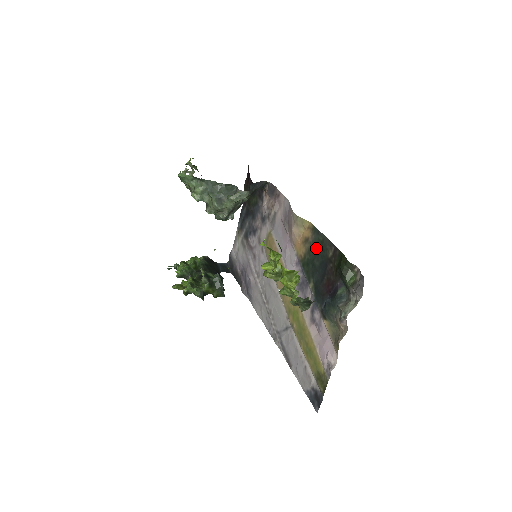
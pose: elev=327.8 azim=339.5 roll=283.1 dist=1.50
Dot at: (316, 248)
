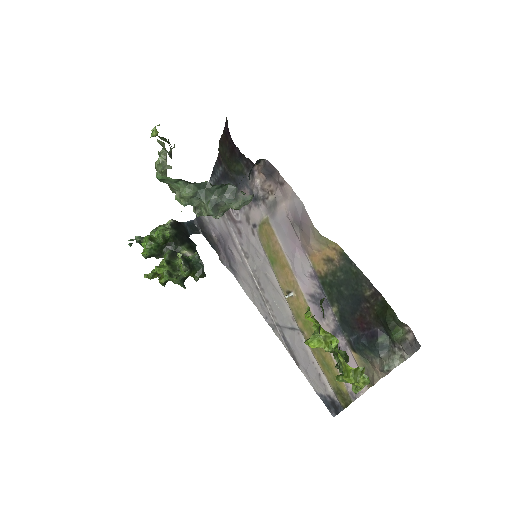
Dot at: (345, 276)
